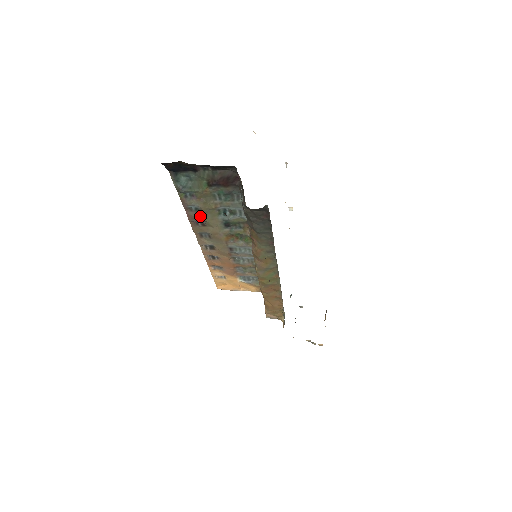
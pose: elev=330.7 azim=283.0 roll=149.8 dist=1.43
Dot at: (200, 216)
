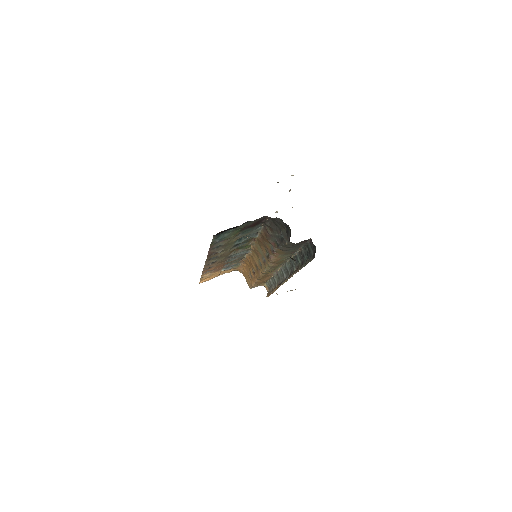
Dot at: (219, 250)
